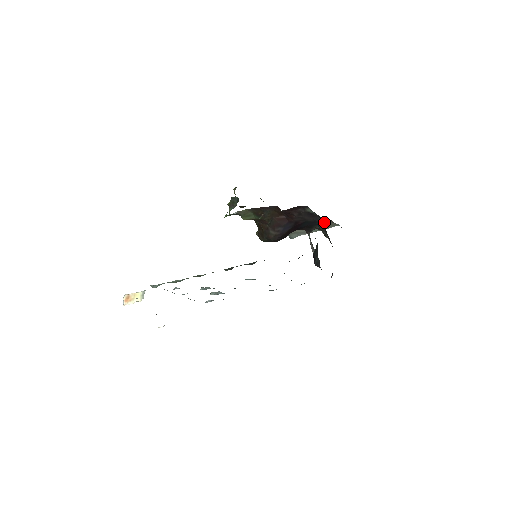
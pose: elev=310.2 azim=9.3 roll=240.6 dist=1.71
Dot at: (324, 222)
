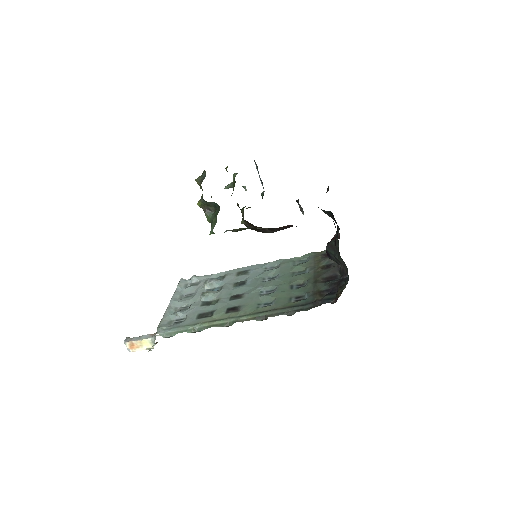
Dot at: (331, 212)
